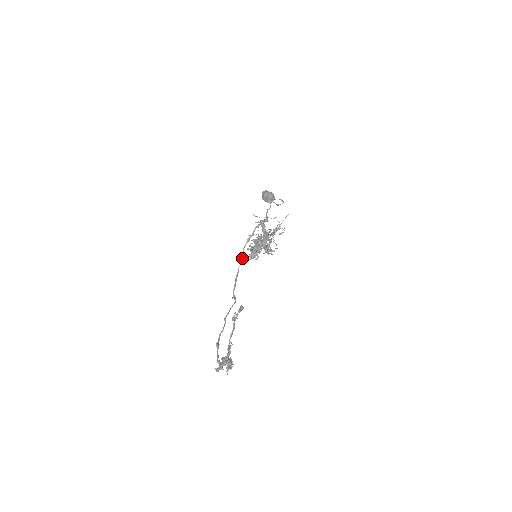
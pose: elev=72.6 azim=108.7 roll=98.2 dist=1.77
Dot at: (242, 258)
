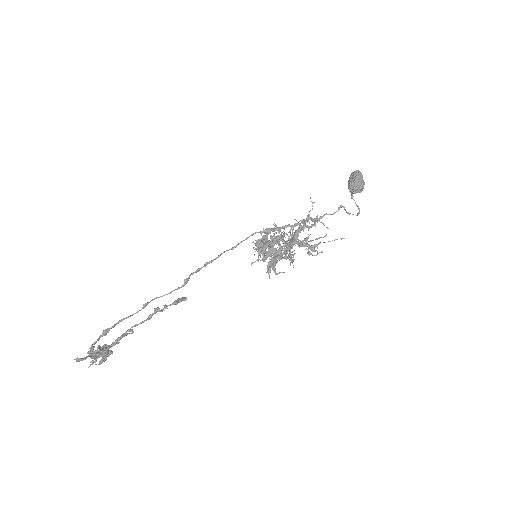
Dot at: occluded
